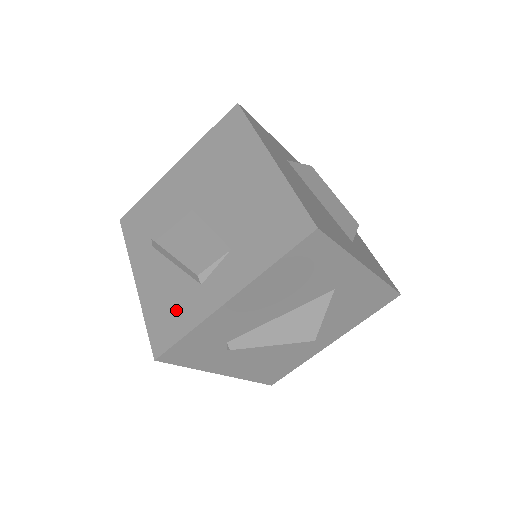
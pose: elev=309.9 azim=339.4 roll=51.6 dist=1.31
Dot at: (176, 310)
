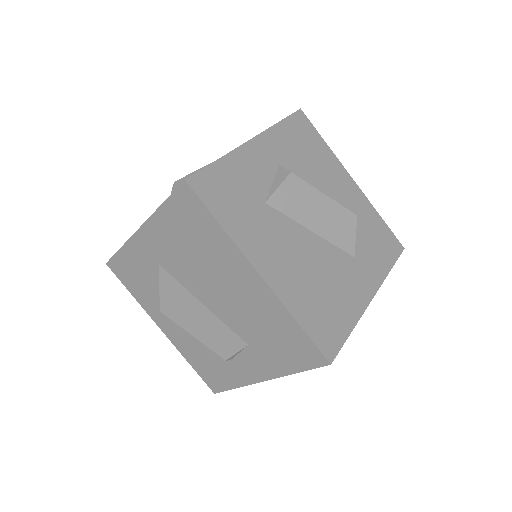
Dot at: (216, 369)
